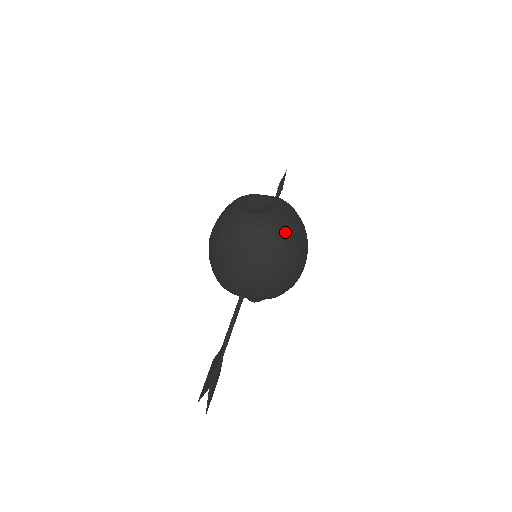
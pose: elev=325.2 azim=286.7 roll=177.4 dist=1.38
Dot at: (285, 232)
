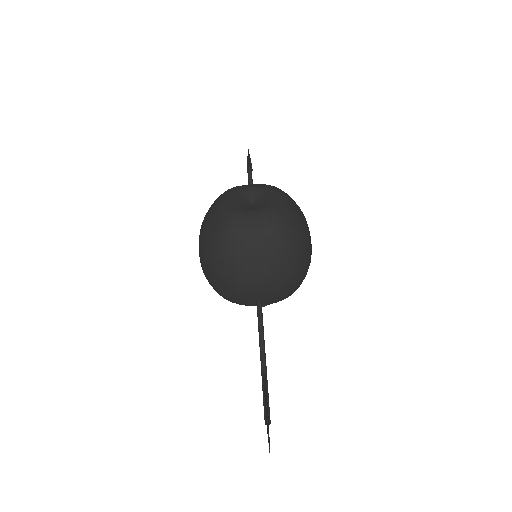
Dot at: (293, 224)
